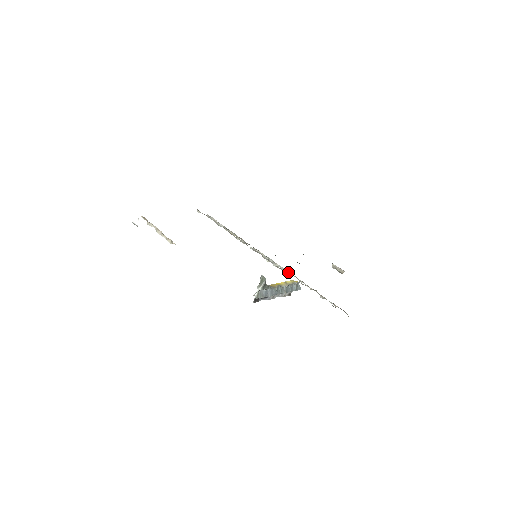
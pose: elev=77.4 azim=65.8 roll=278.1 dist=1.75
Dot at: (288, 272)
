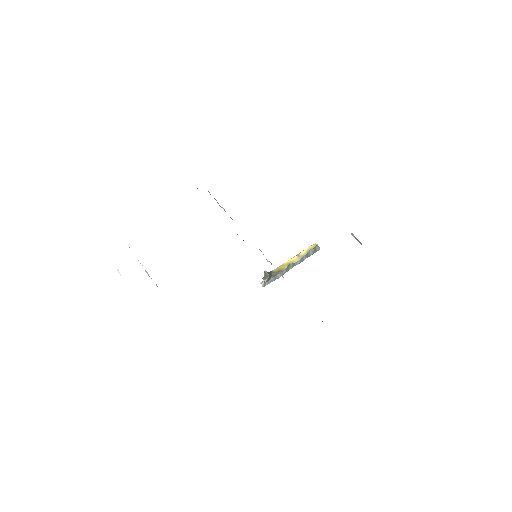
Dot at: occluded
